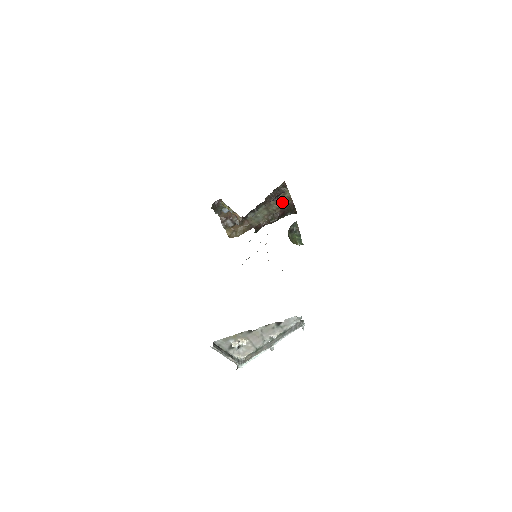
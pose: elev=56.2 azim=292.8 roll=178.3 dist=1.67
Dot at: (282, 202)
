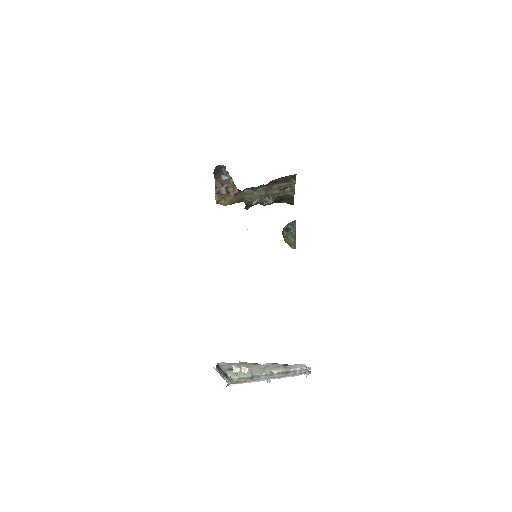
Dot at: occluded
